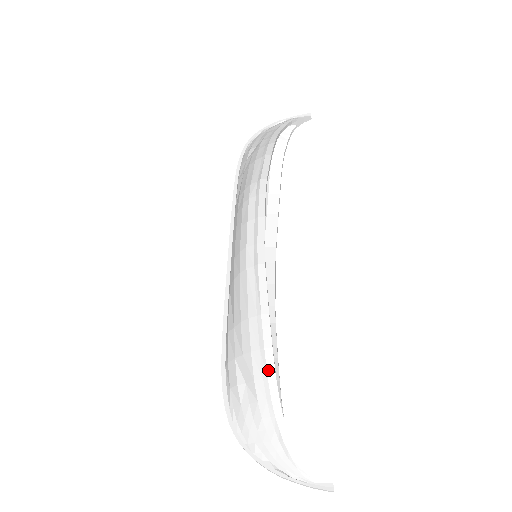
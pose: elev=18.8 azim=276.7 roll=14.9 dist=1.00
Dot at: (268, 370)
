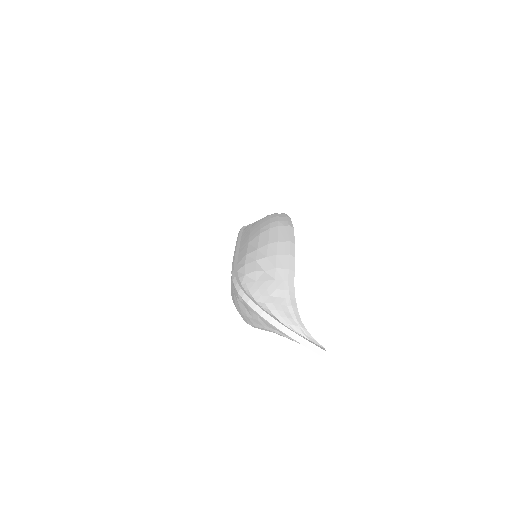
Dot at: (290, 265)
